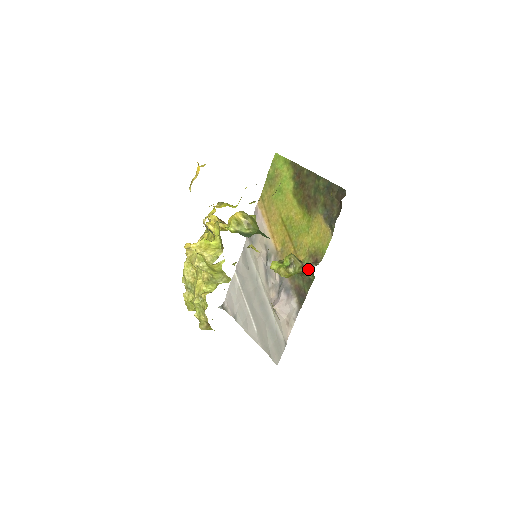
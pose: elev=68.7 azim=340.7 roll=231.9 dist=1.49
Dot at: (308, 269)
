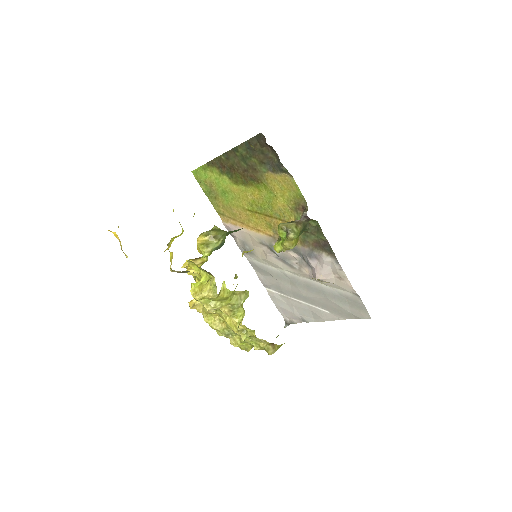
Dot at: (304, 221)
